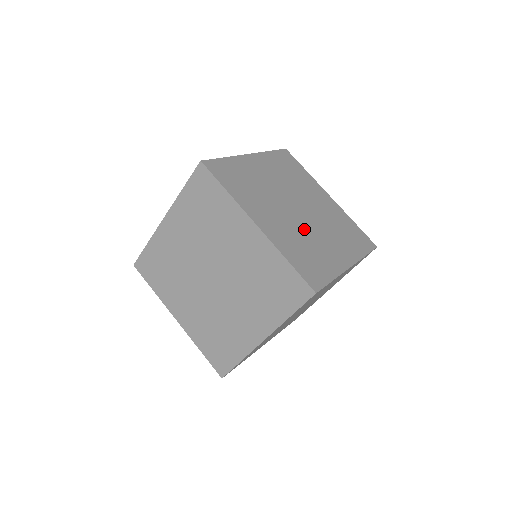
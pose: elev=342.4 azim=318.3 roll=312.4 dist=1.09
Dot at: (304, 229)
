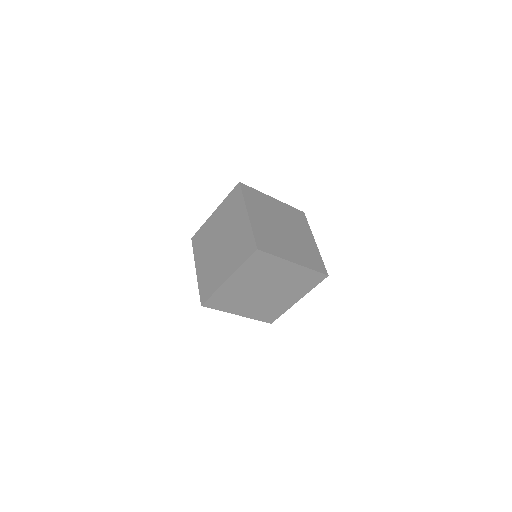
Dot at: (278, 234)
